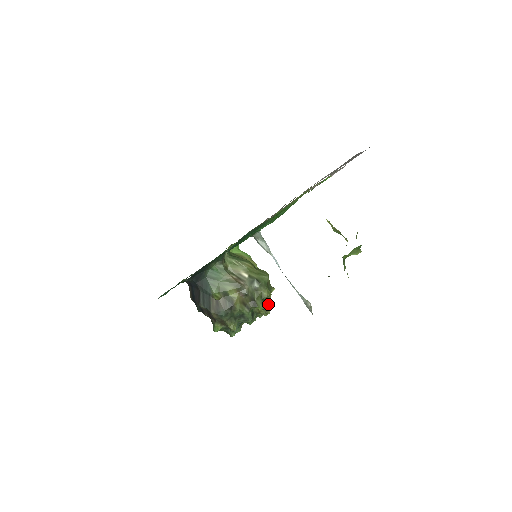
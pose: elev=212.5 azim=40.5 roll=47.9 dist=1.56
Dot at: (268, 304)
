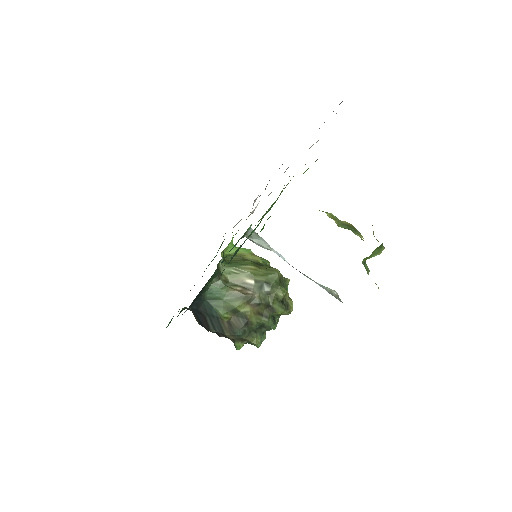
Dot at: (287, 302)
